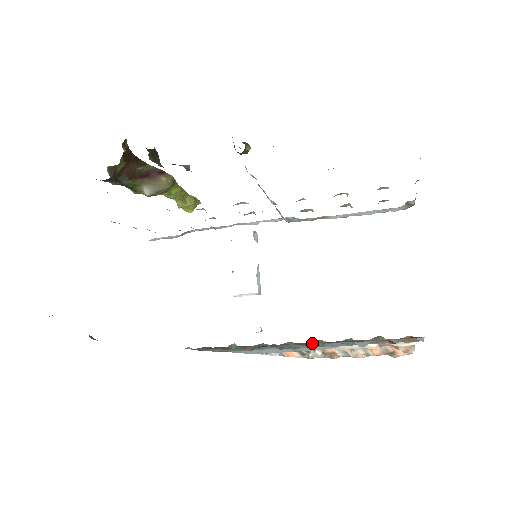
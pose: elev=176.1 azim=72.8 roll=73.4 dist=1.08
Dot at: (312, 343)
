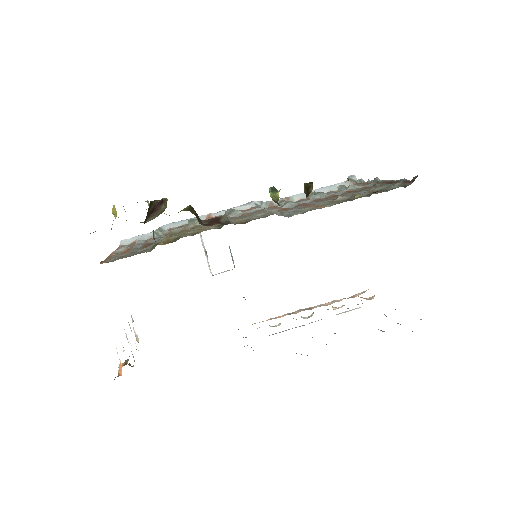
Dot at: occluded
